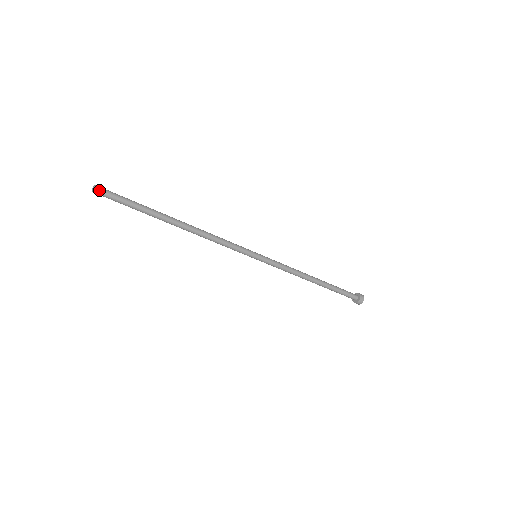
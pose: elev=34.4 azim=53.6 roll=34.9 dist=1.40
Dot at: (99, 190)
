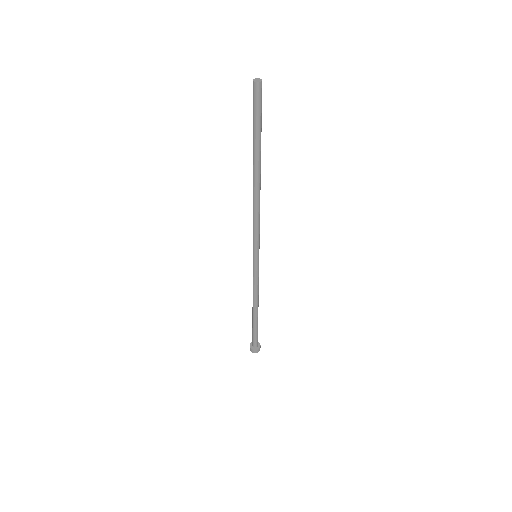
Dot at: (258, 88)
